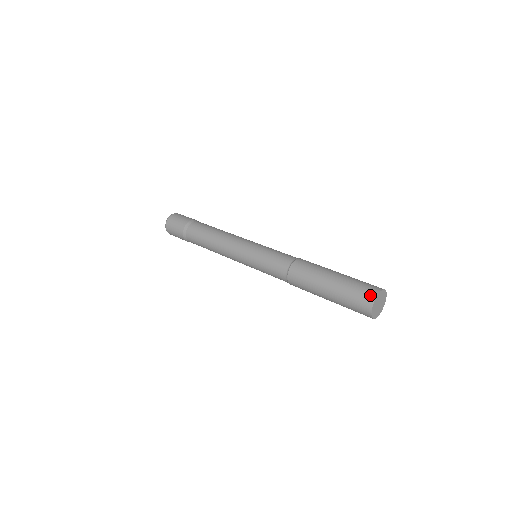
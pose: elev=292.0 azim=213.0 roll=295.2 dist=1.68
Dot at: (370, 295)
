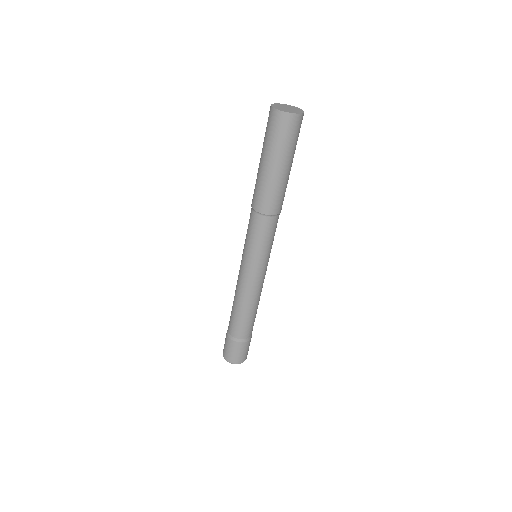
Dot at: (269, 112)
